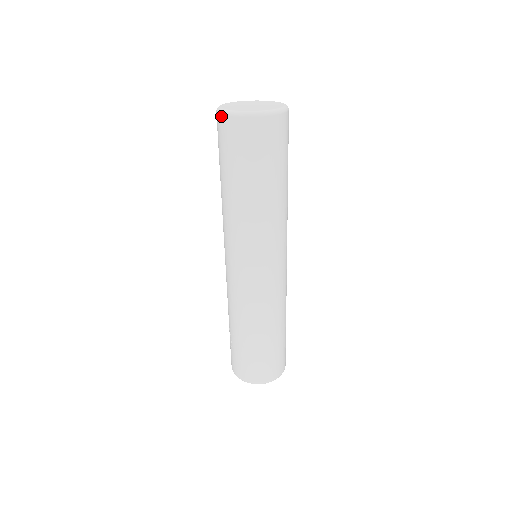
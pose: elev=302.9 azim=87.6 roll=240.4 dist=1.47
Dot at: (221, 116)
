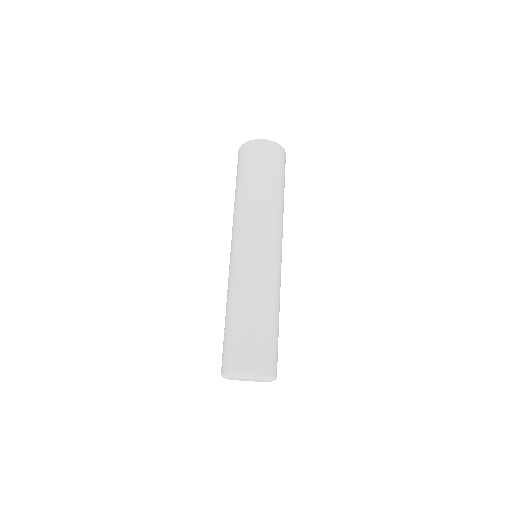
Dot at: (240, 148)
